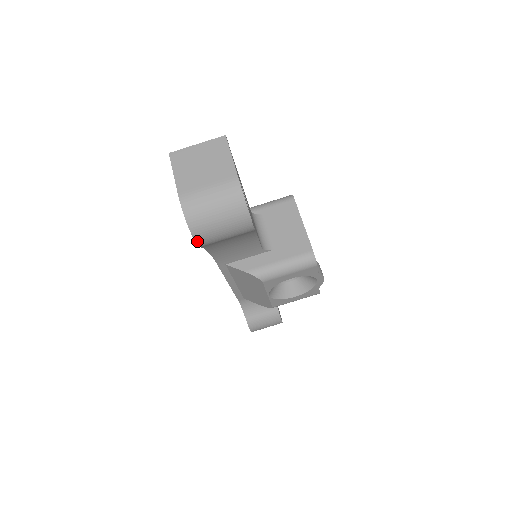
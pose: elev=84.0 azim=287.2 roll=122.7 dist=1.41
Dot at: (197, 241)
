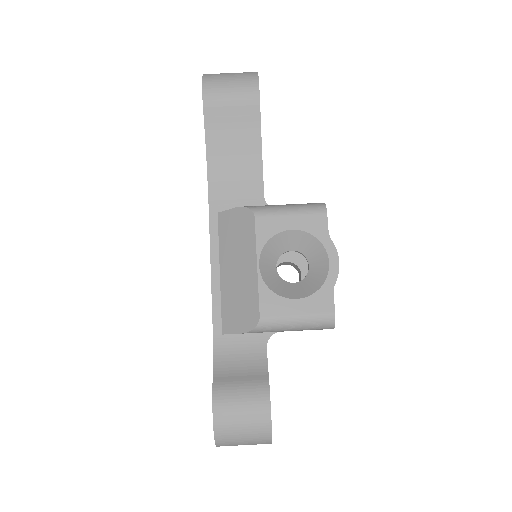
Dot at: (204, 91)
